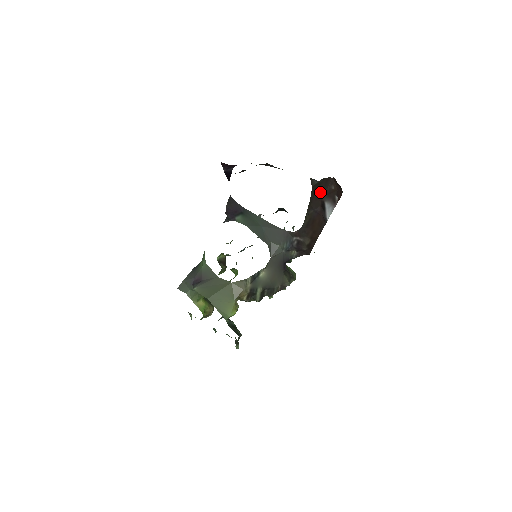
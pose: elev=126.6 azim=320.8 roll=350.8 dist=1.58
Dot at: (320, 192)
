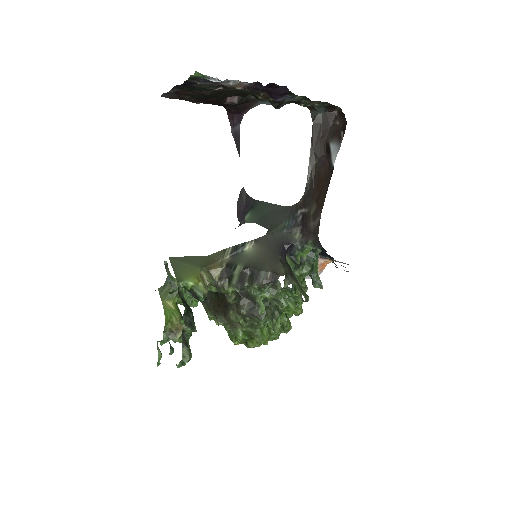
Dot at: (324, 132)
